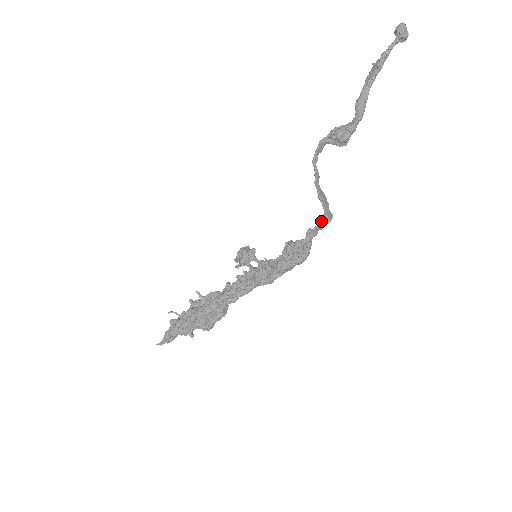
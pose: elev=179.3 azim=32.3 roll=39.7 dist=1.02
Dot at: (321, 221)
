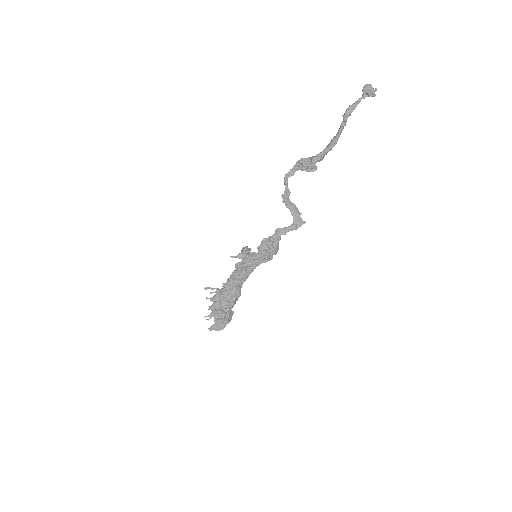
Dot at: occluded
